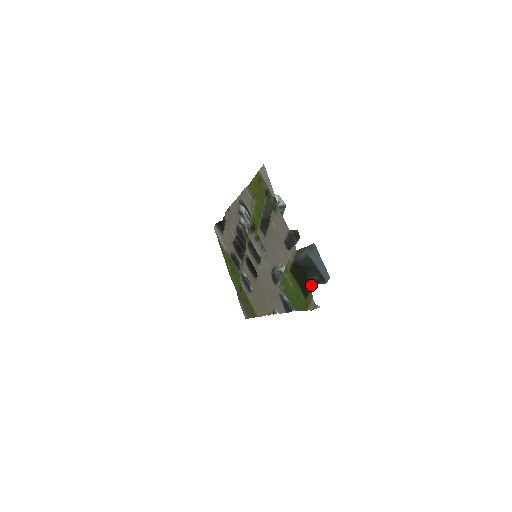
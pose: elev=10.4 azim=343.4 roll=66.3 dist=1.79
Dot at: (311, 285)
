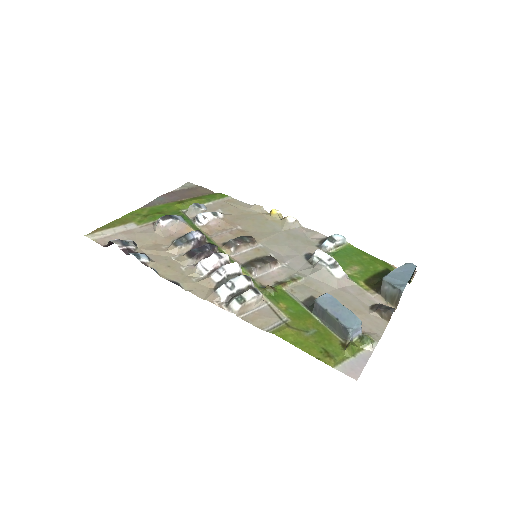
Dot at: occluded
